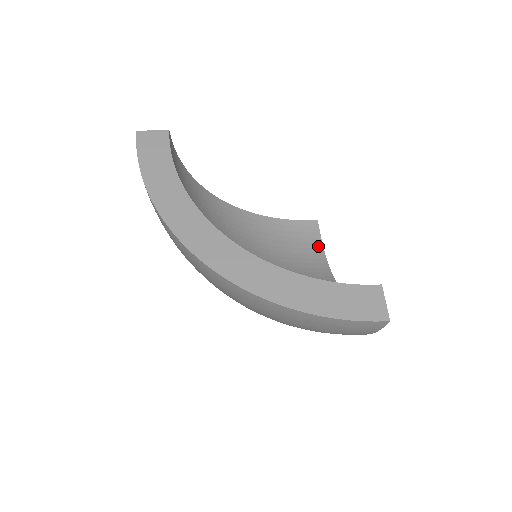
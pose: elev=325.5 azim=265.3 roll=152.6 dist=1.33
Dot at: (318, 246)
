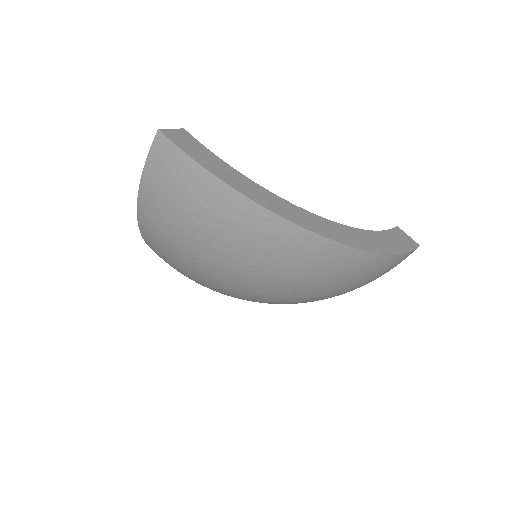
Dot at: occluded
